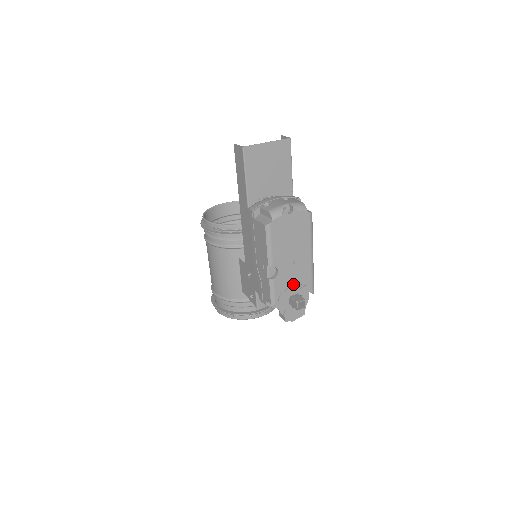
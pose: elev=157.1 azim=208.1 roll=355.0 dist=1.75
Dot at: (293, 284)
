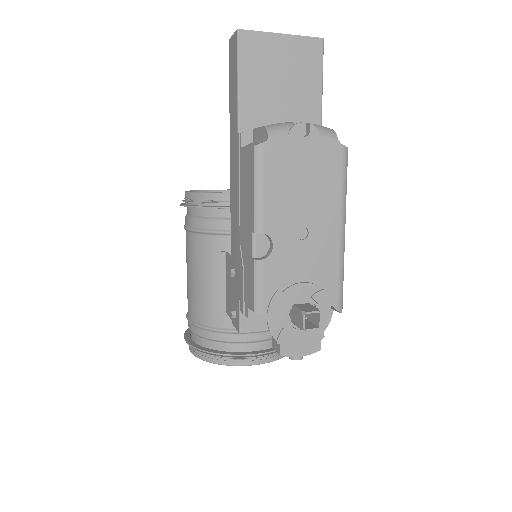
Dot at: (301, 281)
